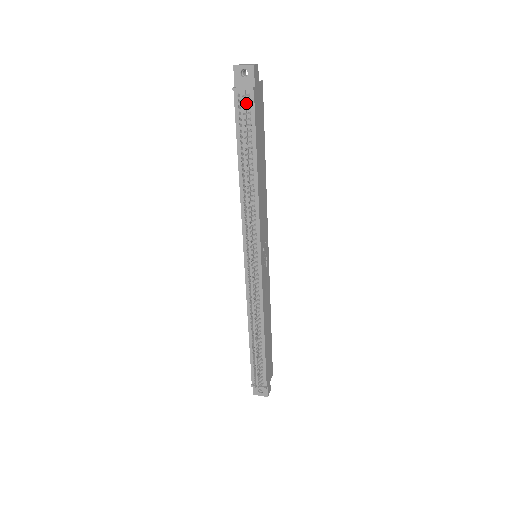
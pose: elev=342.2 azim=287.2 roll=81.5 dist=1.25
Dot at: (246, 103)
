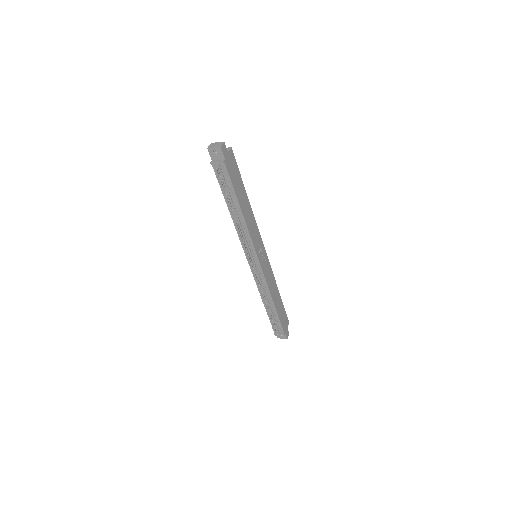
Dot at: (222, 170)
